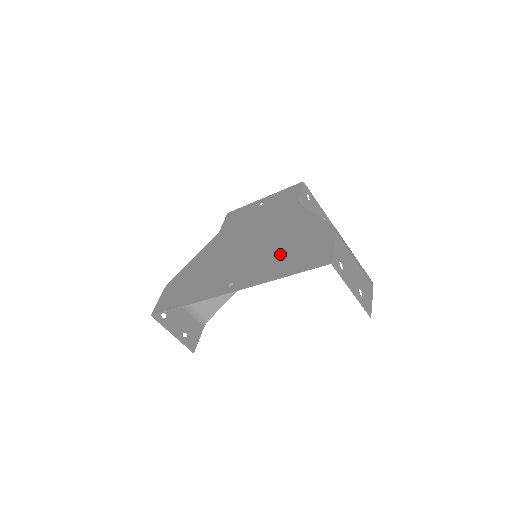
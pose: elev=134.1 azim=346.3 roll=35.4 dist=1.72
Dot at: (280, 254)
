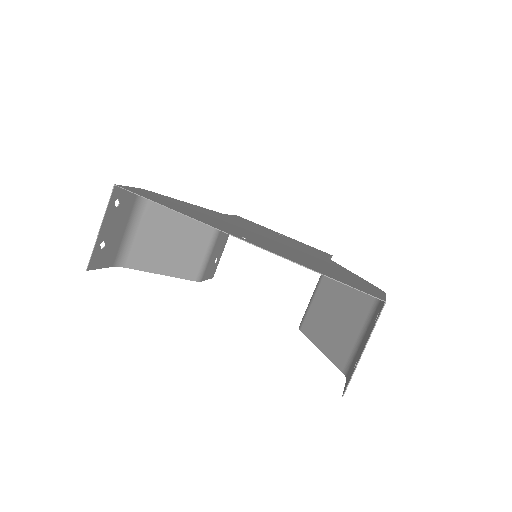
Dot at: (313, 263)
